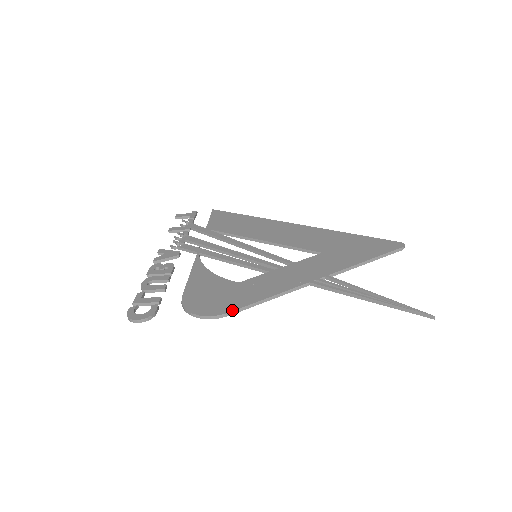
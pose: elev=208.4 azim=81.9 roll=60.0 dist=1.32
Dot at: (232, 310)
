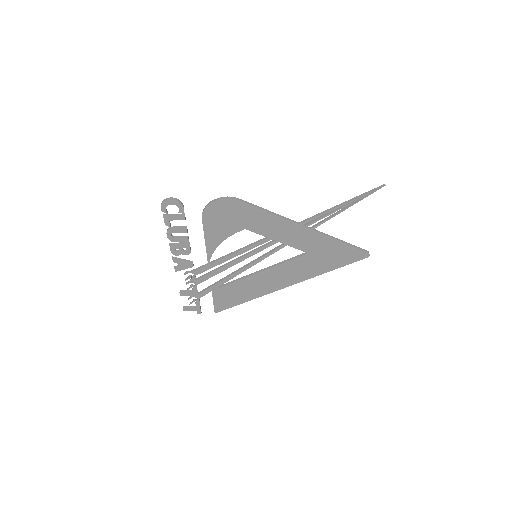
Dot at: (242, 200)
